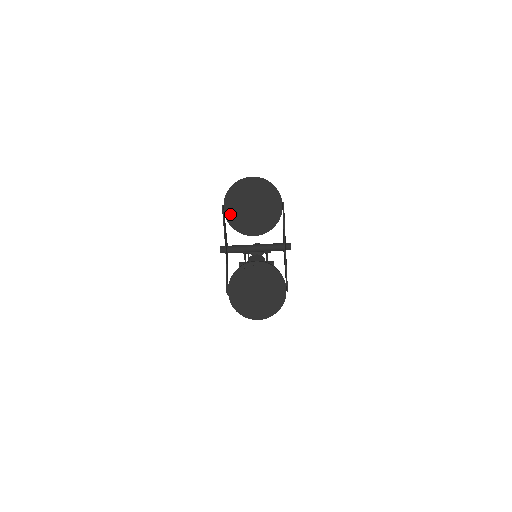
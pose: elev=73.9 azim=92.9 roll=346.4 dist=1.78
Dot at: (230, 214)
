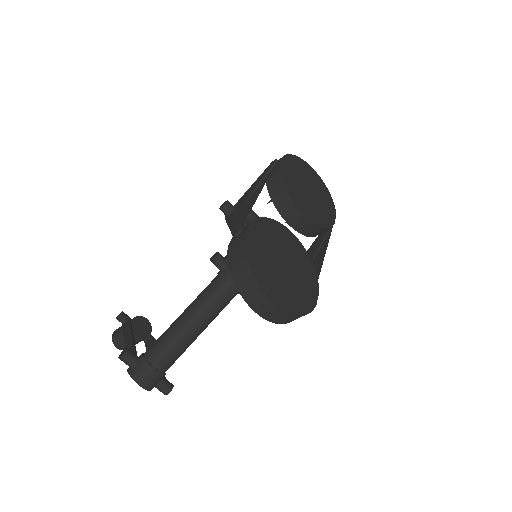
Dot at: (286, 170)
